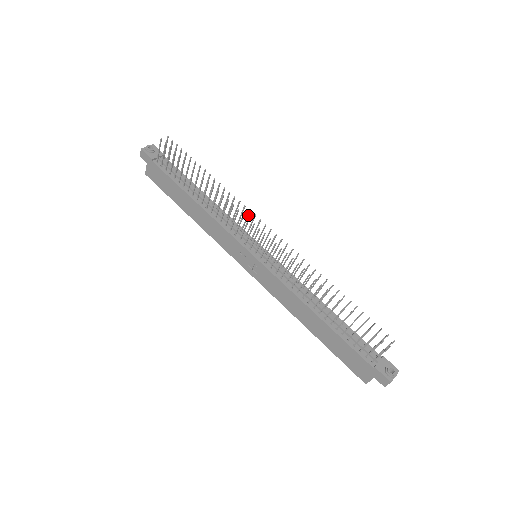
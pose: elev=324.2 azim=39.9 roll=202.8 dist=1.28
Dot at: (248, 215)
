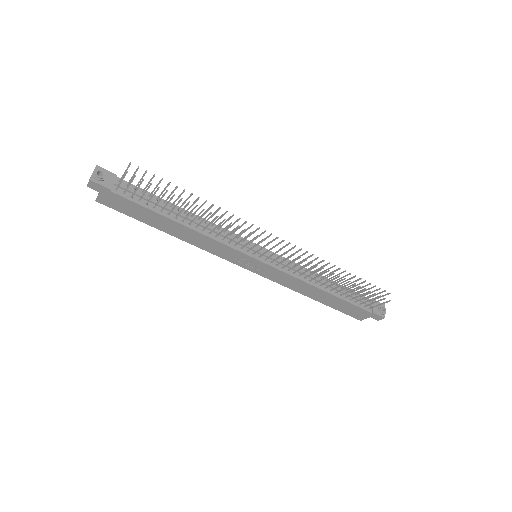
Dot at: (249, 228)
